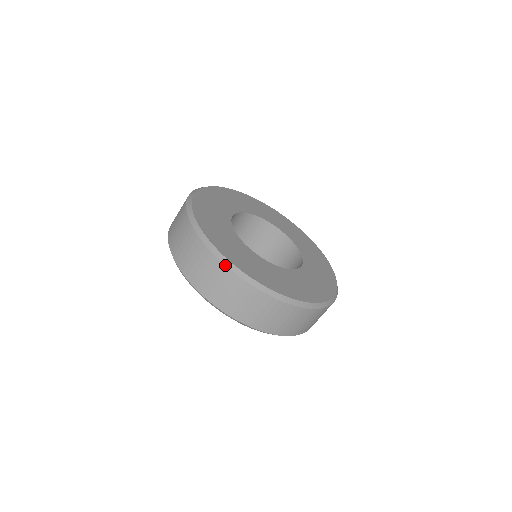
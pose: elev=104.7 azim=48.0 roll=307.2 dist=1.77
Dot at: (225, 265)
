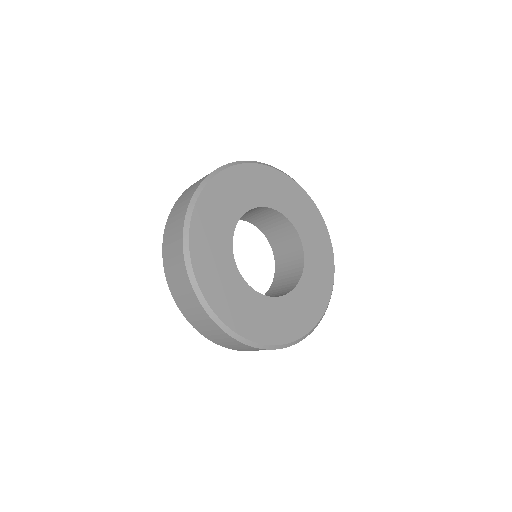
Dot at: (190, 281)
